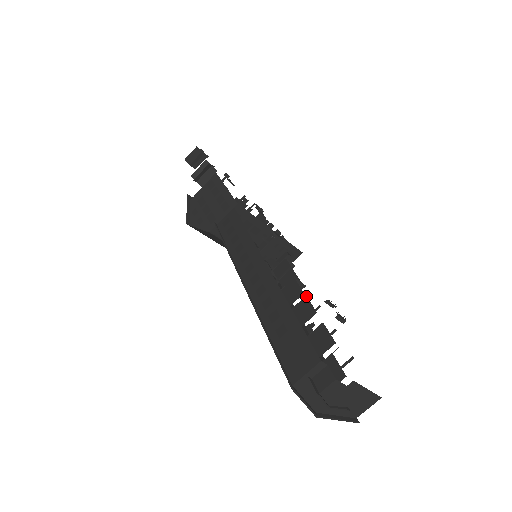
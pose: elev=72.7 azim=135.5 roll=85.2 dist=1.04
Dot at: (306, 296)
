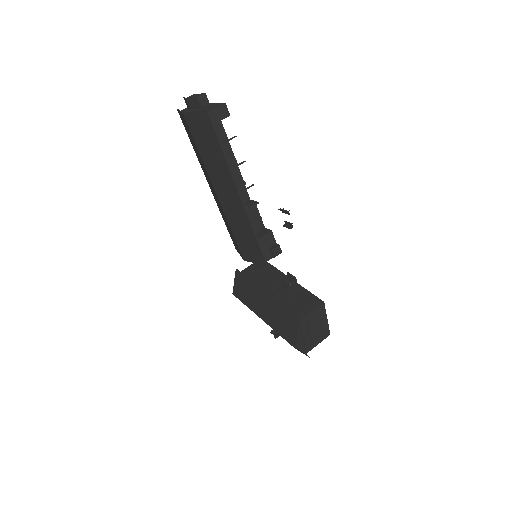
Dot at: (243, 181)
